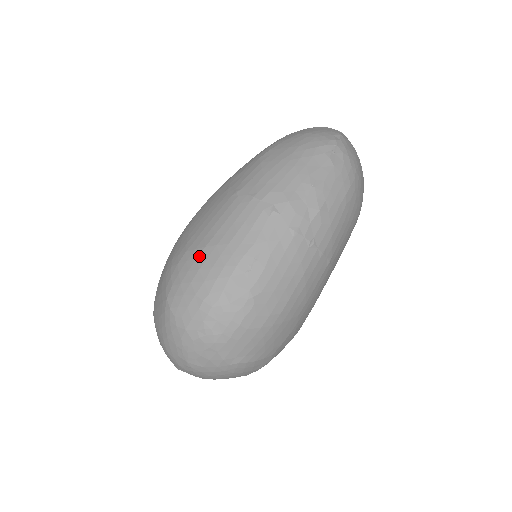
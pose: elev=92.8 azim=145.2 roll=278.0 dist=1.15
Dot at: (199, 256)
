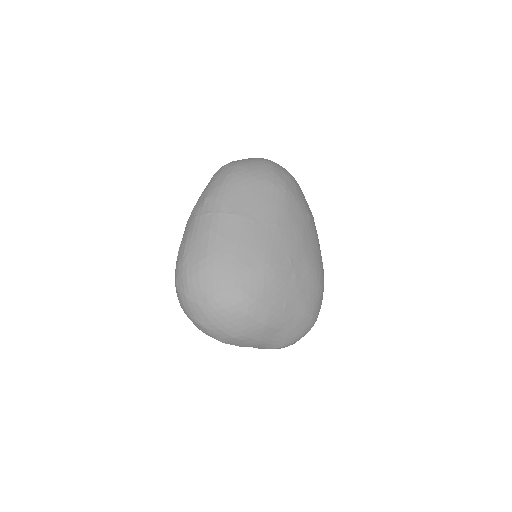
Dot at: occluded
